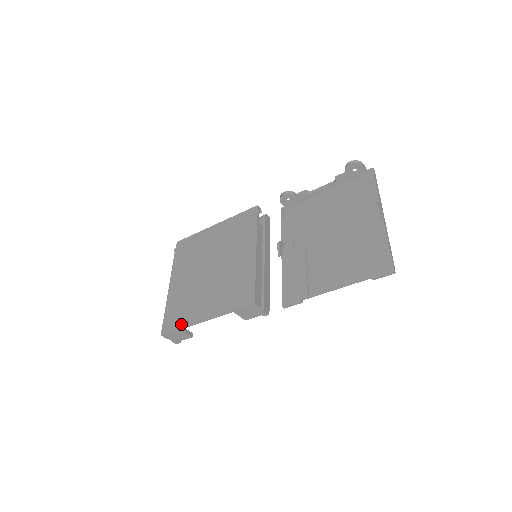
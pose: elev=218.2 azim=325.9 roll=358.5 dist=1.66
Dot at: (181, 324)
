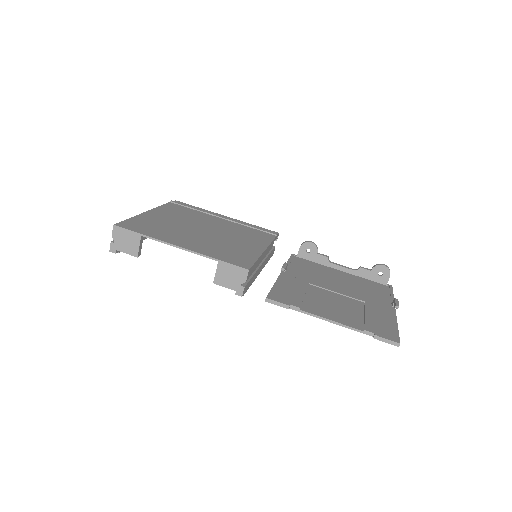
Dot at: (147, 233)
